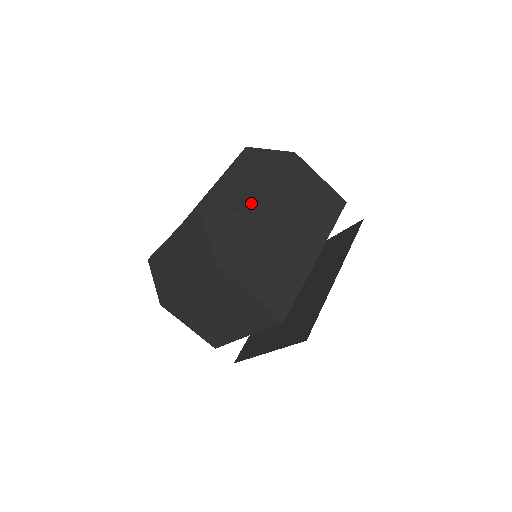
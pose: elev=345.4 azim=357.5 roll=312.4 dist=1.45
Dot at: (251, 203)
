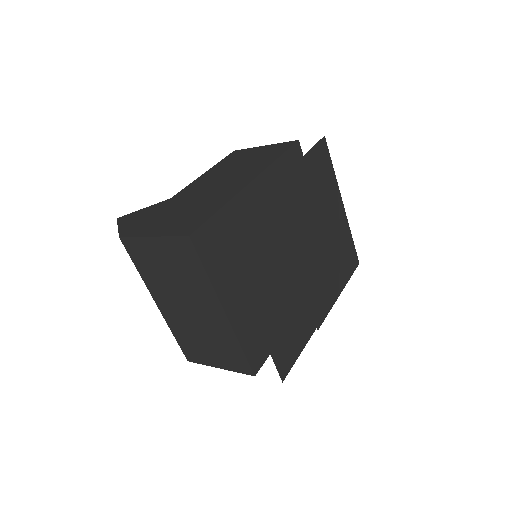
Dot at: occluded
